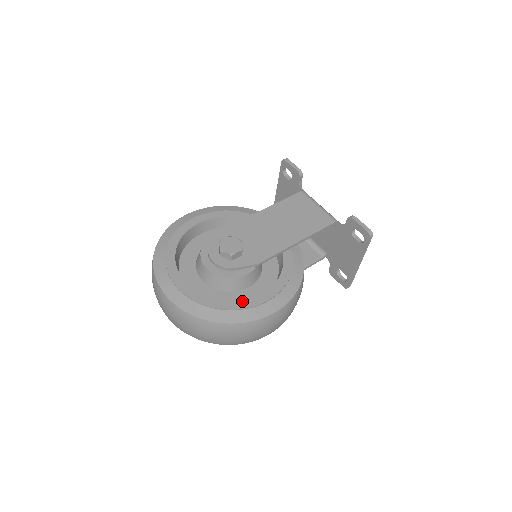
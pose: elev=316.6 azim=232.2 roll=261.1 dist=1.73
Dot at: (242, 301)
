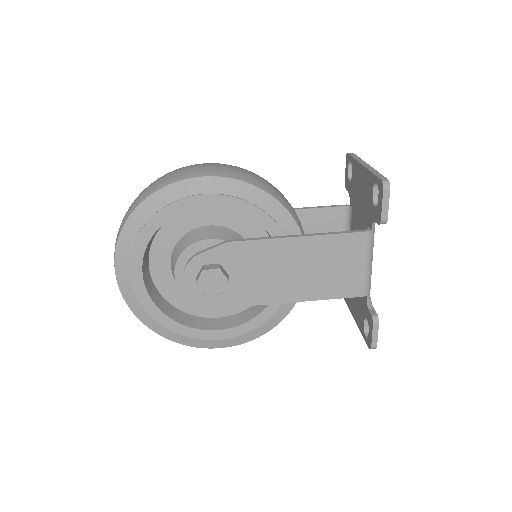
Dot at: (191, 329)
